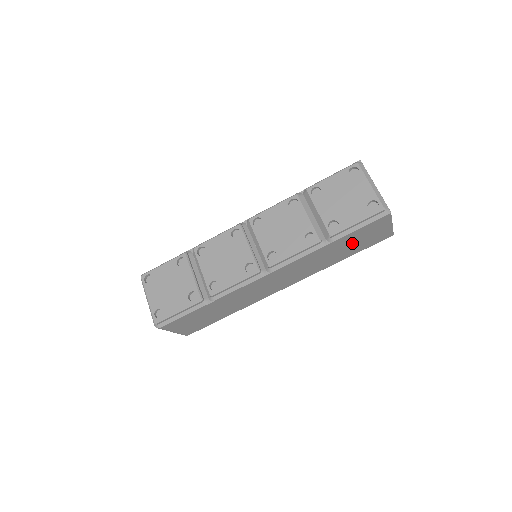
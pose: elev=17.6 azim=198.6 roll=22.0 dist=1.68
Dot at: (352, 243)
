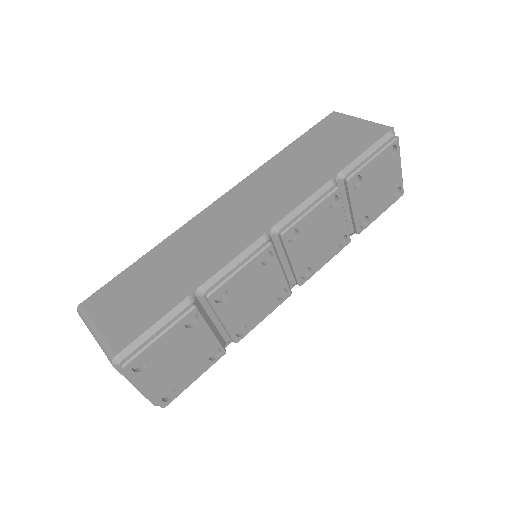
Dot at: occluded
